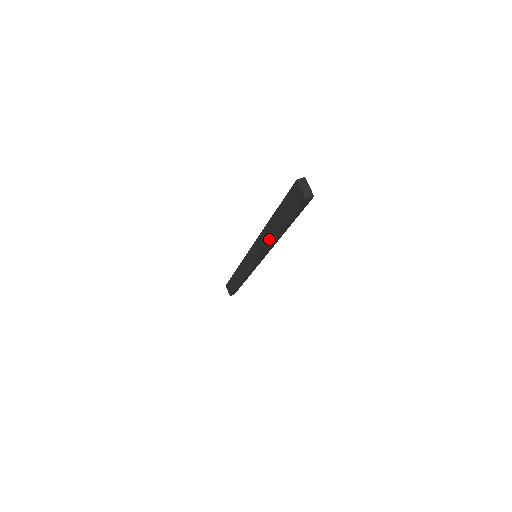
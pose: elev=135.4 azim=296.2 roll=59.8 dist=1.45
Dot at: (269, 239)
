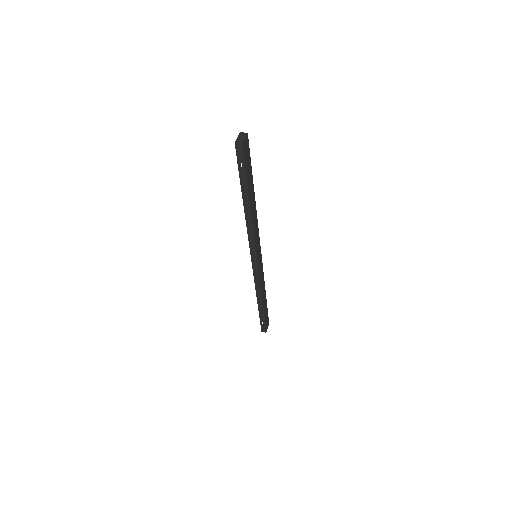
Dot at: (247, 218)
